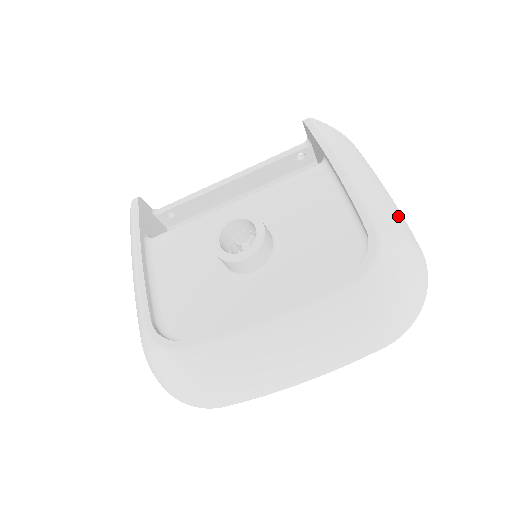
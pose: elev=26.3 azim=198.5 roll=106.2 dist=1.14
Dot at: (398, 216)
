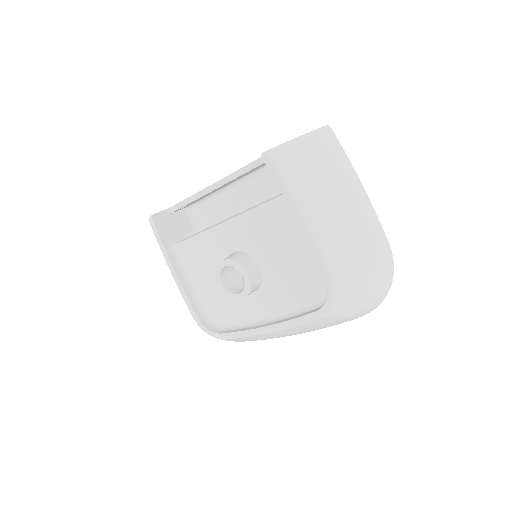
Dot at: (363, 232)
